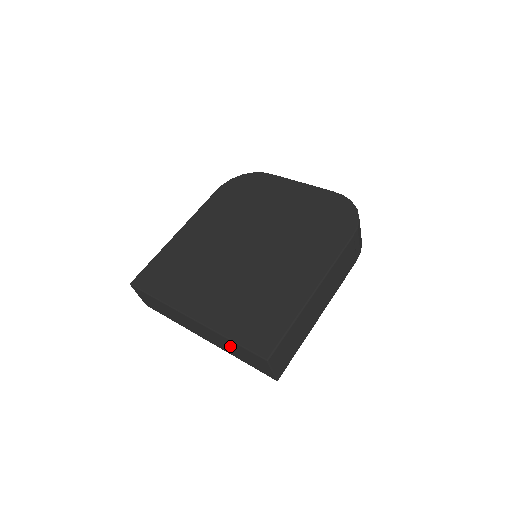
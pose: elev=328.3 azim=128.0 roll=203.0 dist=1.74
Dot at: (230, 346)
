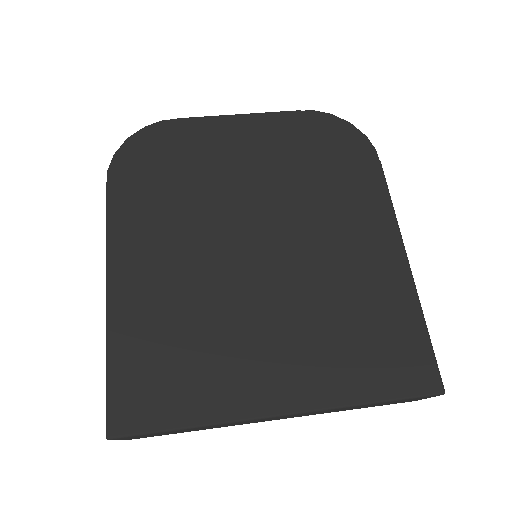
Dot at: occluded
